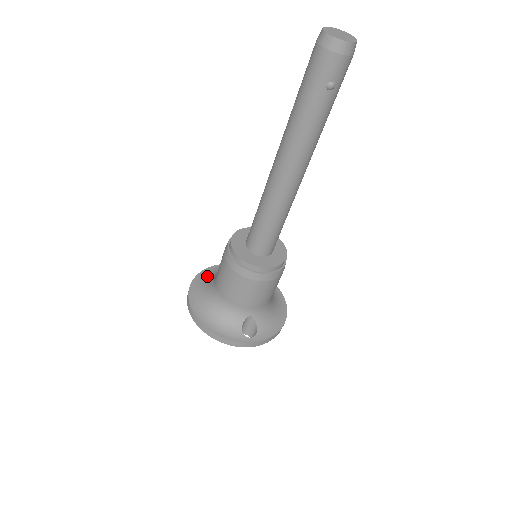
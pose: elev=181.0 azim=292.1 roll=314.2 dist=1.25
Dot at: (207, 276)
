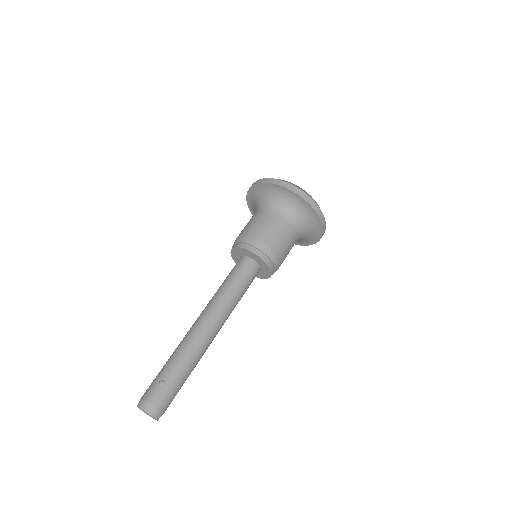
Dot at: (260, 192)
